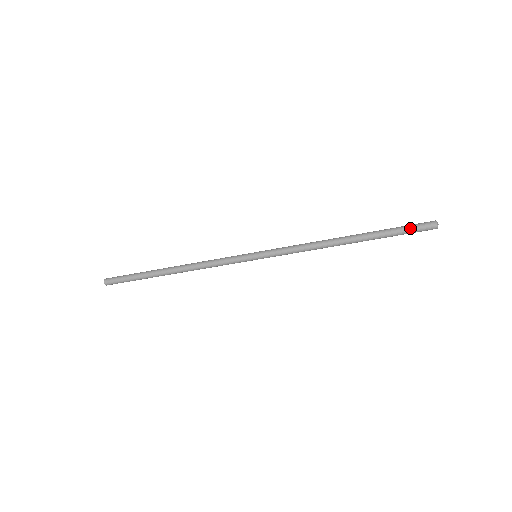
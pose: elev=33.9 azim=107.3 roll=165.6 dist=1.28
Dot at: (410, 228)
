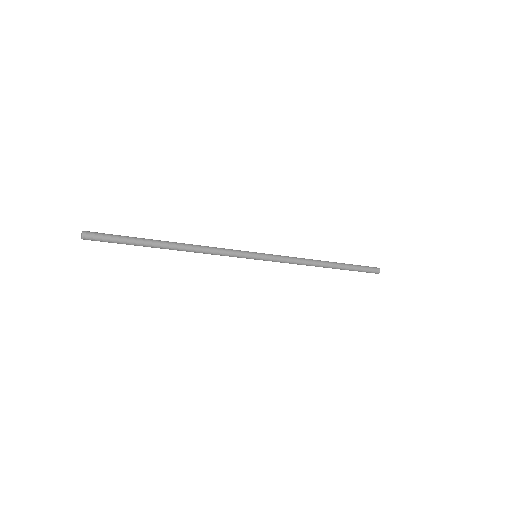
Dot at: (366, 269)
